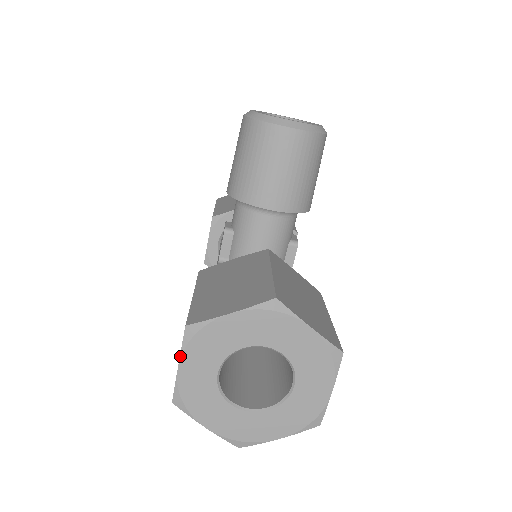
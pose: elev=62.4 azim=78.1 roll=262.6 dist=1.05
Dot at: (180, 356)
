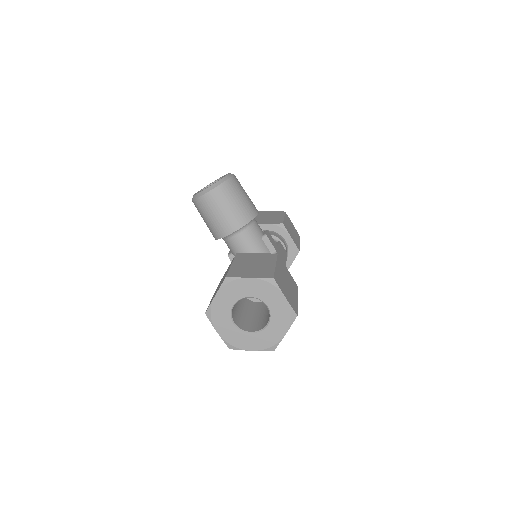
Dot at: occluded
